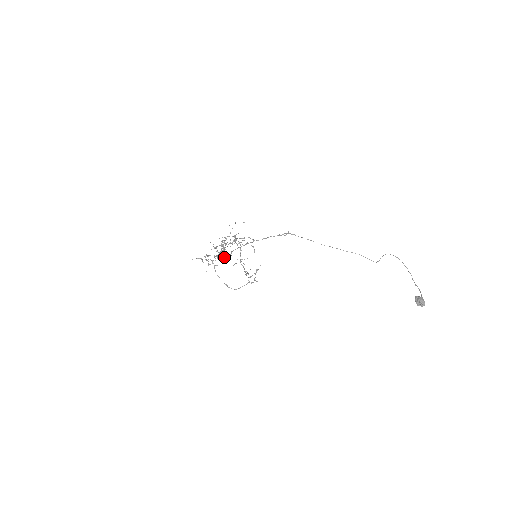
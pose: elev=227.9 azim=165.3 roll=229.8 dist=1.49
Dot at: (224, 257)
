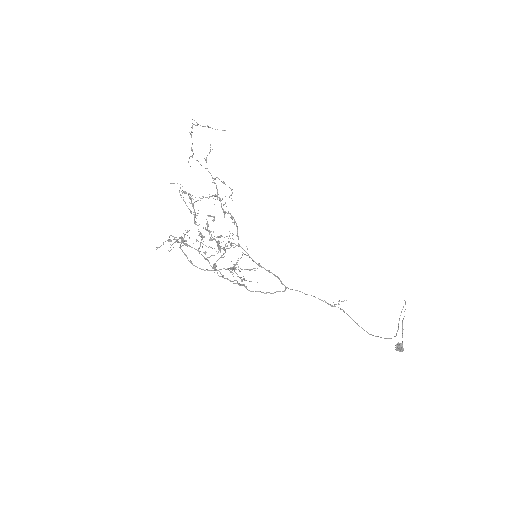
Dot at: occluded
